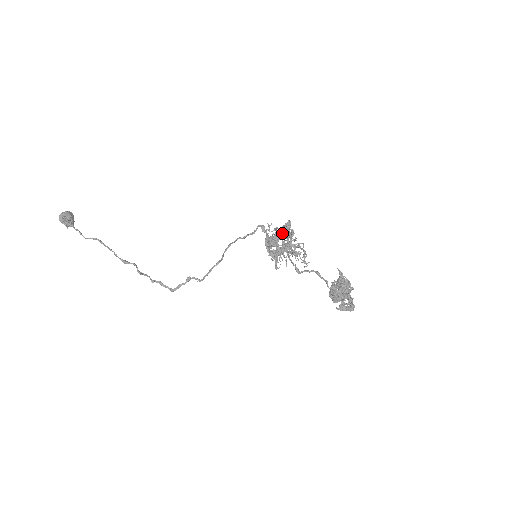
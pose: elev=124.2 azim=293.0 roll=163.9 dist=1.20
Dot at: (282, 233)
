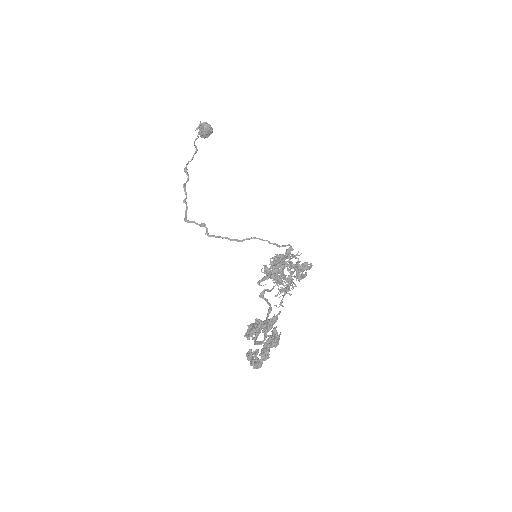
Dot at: occluded
